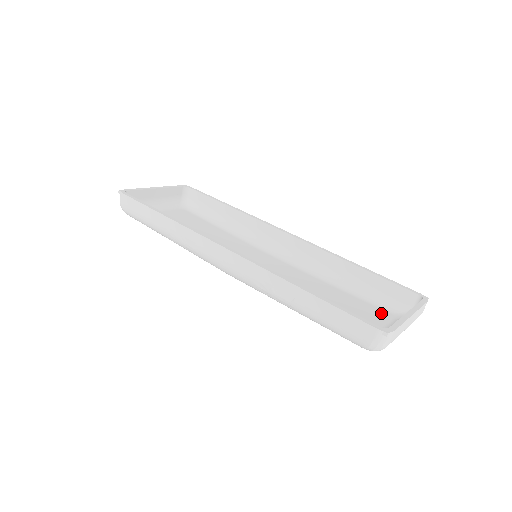
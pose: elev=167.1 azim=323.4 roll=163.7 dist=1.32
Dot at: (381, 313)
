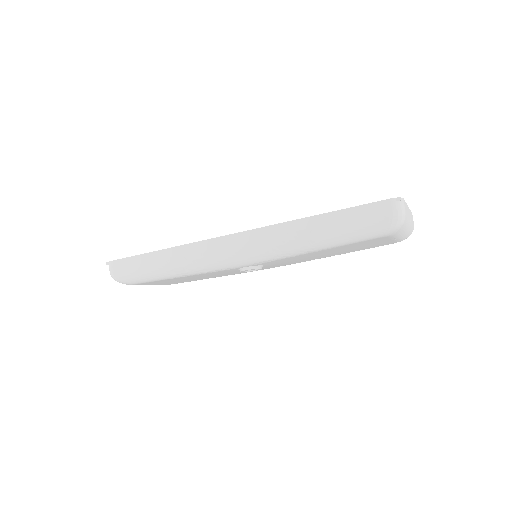
Dot at: occluded
